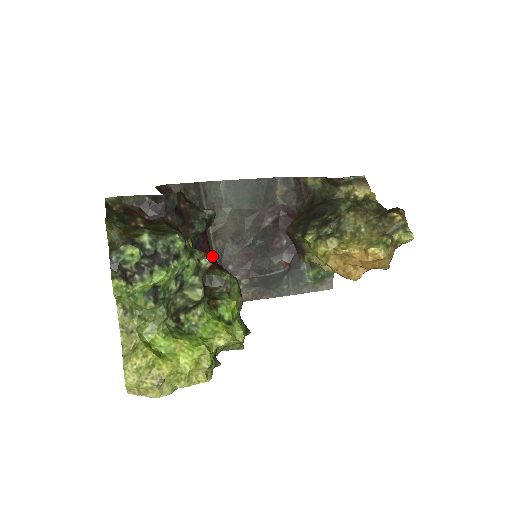
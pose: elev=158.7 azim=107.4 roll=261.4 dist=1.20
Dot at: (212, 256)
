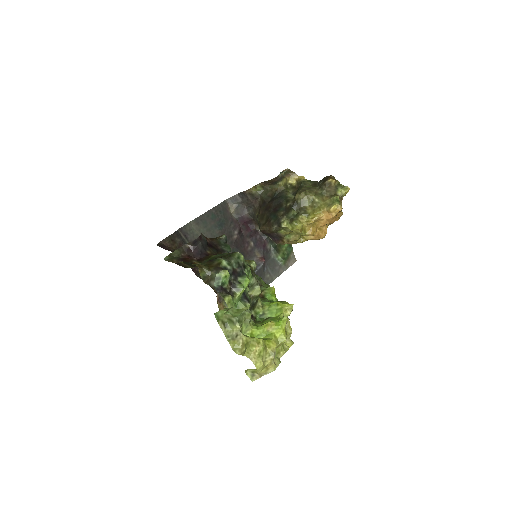
Dot at: occluded
